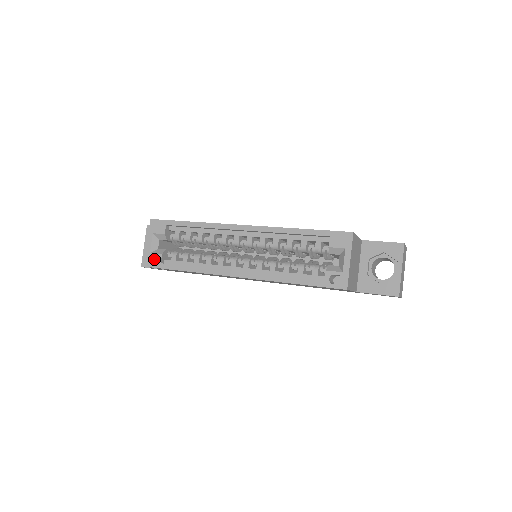
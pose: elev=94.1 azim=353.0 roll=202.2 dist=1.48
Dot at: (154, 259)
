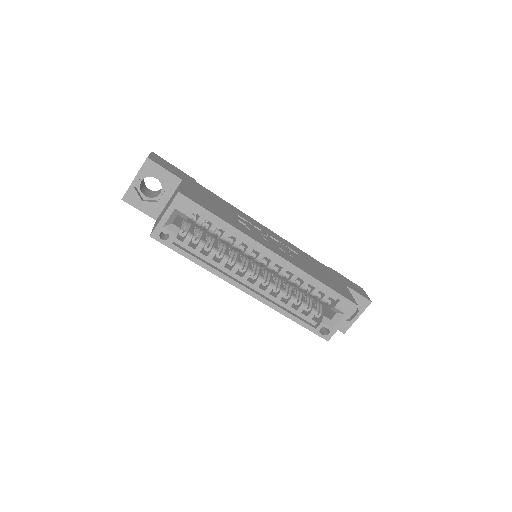
Dot at: occluded
